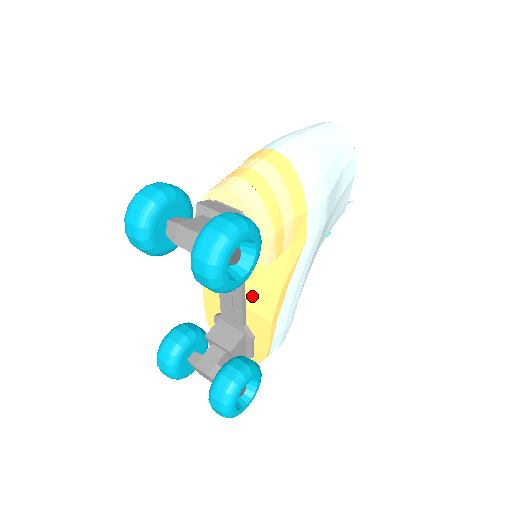
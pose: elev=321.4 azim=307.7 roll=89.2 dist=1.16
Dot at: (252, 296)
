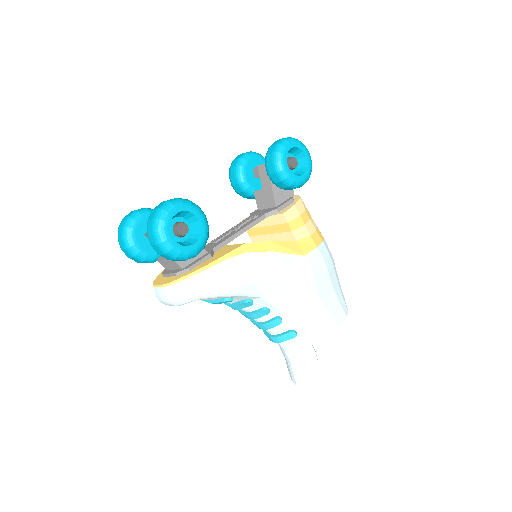
Dot at: occluded
